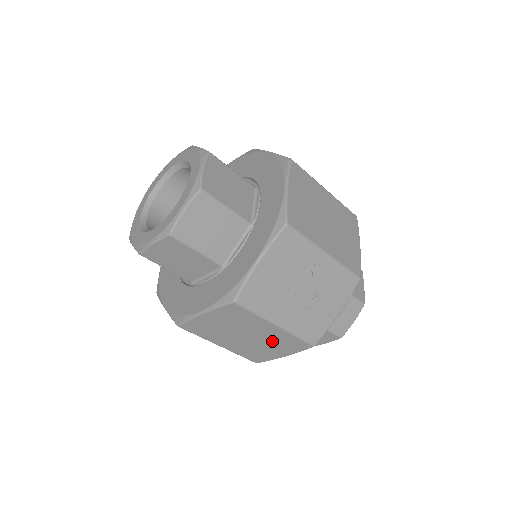
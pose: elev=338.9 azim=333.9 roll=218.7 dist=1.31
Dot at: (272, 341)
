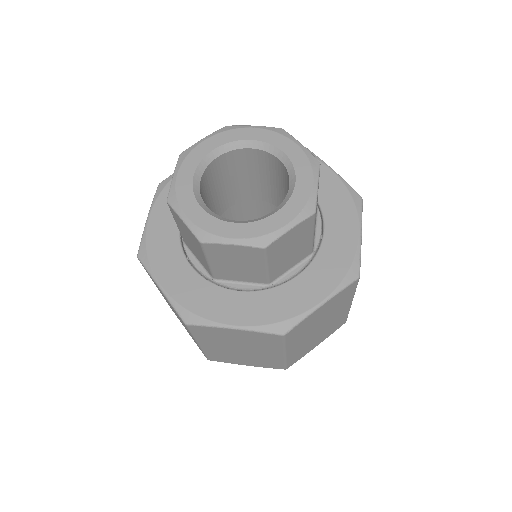
Dot at: (329, 327)
